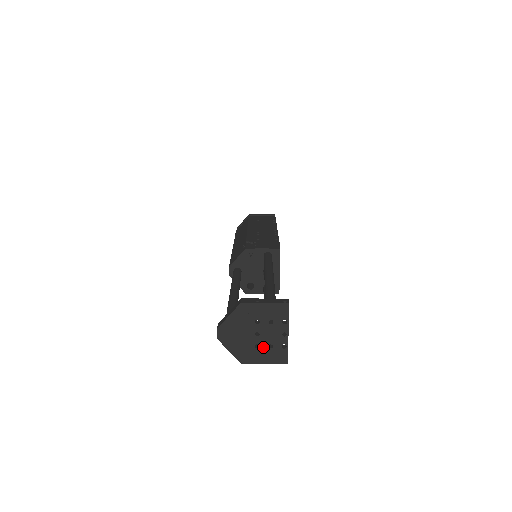
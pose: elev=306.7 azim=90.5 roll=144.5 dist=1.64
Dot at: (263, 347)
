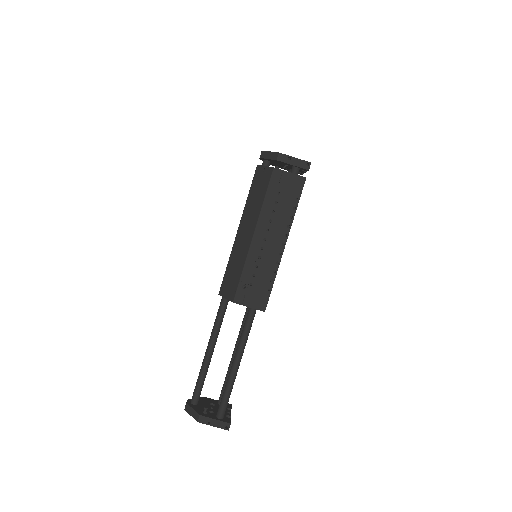
Dot at: occluded
